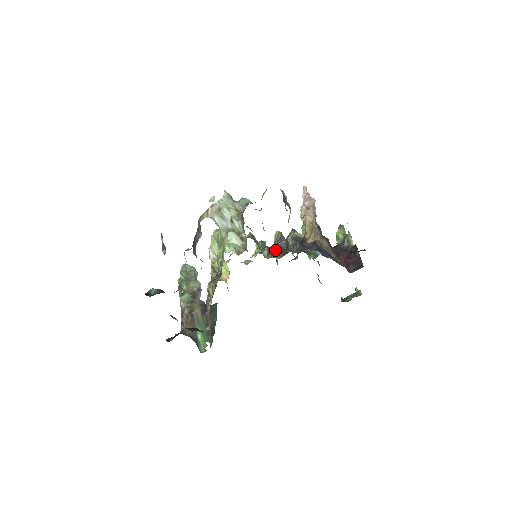
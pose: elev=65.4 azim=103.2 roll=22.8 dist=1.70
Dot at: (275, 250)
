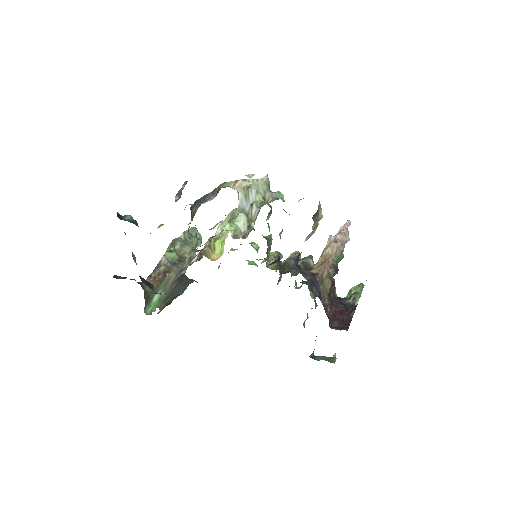
Dot at: occluded
